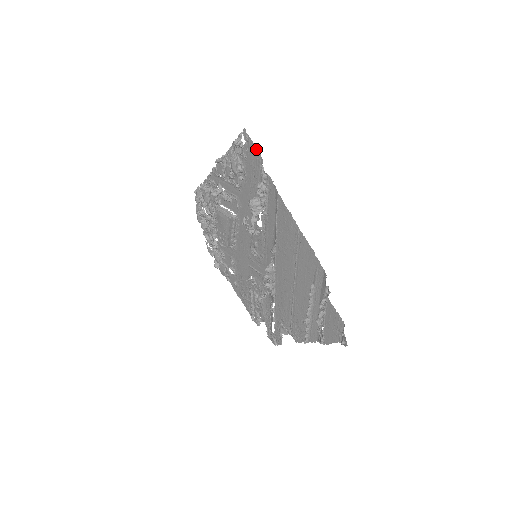
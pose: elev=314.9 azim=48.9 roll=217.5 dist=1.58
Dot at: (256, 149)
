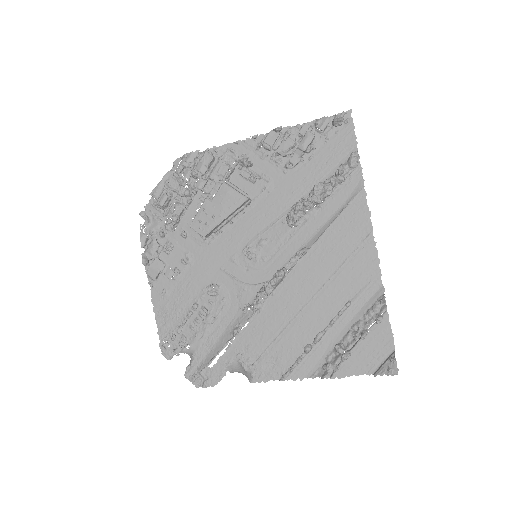
Dot at: (354, 135)
